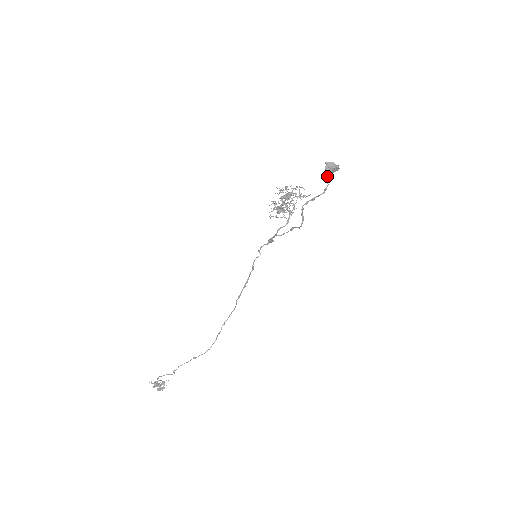
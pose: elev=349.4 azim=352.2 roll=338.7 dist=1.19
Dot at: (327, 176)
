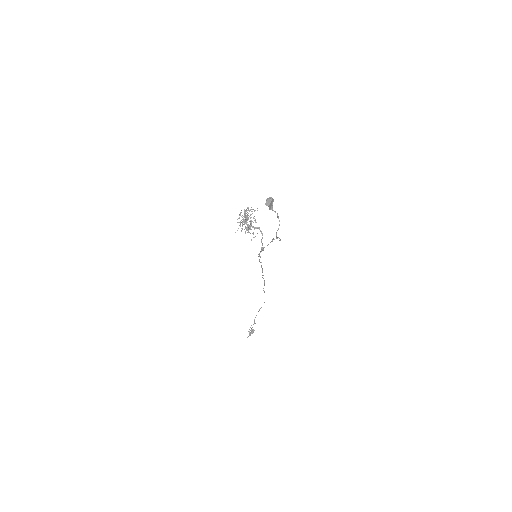
Dot at: (274, 211)
